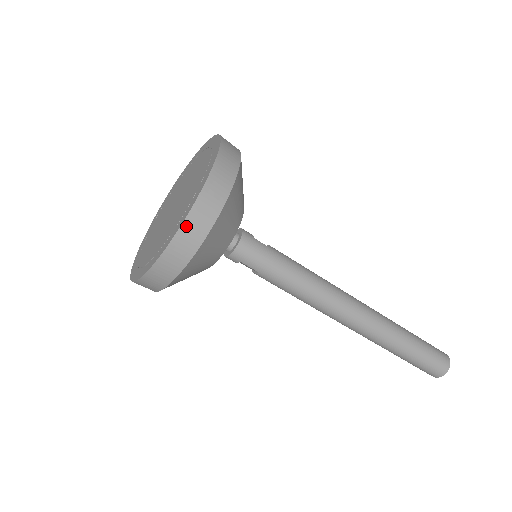
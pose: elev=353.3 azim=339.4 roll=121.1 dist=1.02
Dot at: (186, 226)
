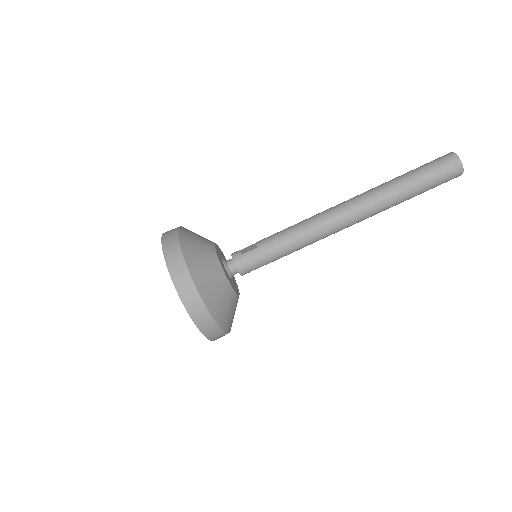
Dot at: (197, 321)
